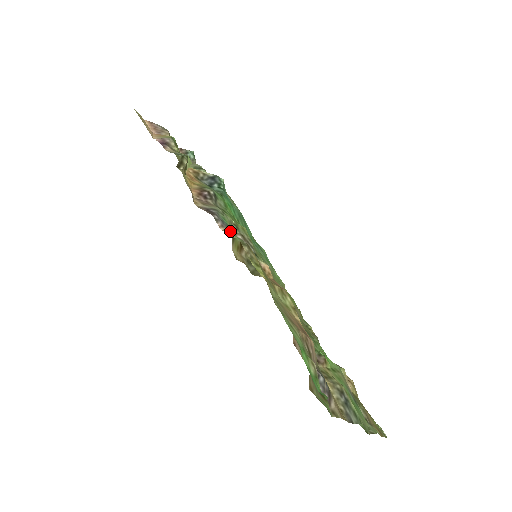
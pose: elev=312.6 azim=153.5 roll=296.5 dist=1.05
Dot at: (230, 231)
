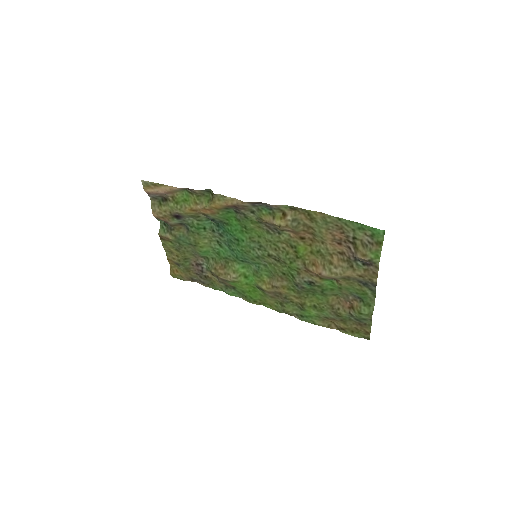
Dot at: (275, 209)
